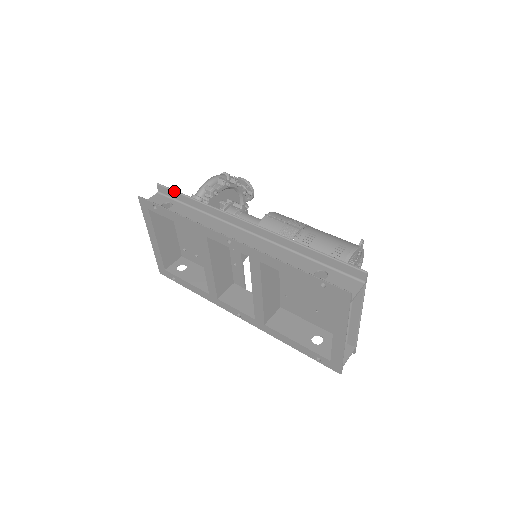
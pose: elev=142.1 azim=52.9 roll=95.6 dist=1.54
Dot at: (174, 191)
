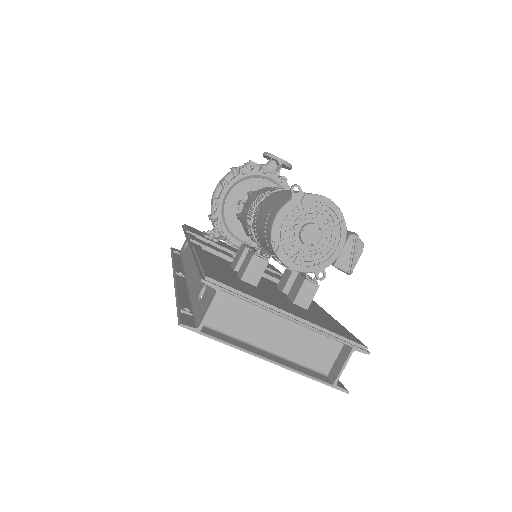
Dot at: occluded
